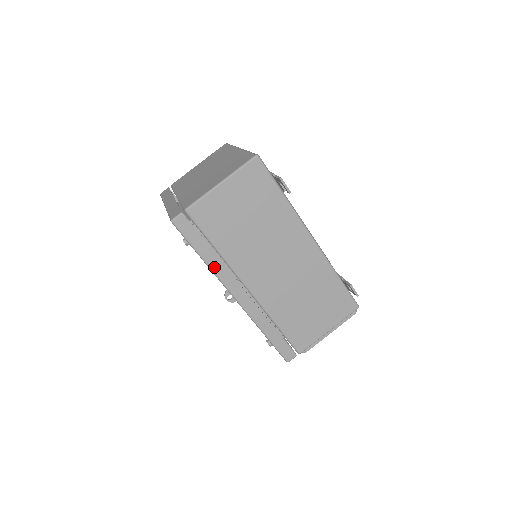
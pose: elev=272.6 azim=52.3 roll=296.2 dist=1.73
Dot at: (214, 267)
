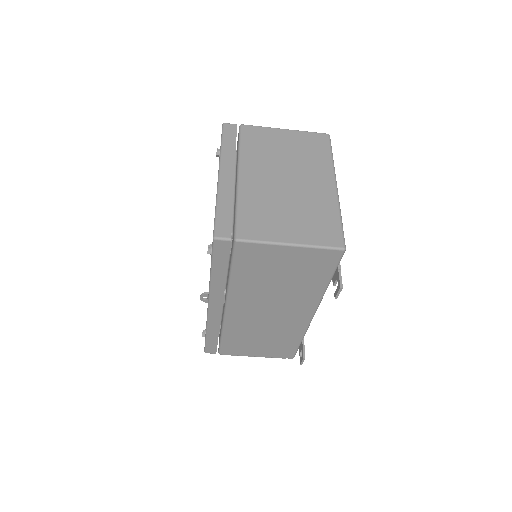
Dot at: (215, 284)
